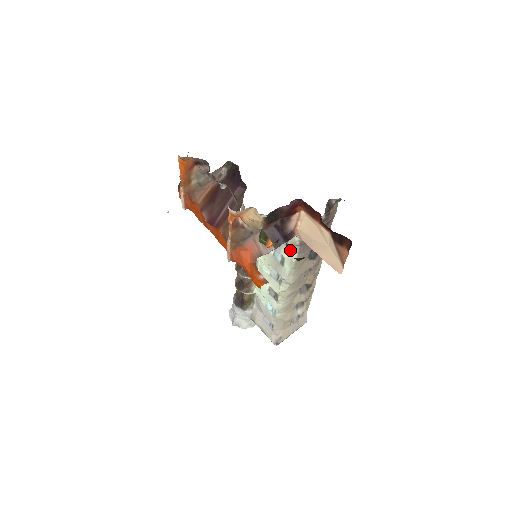
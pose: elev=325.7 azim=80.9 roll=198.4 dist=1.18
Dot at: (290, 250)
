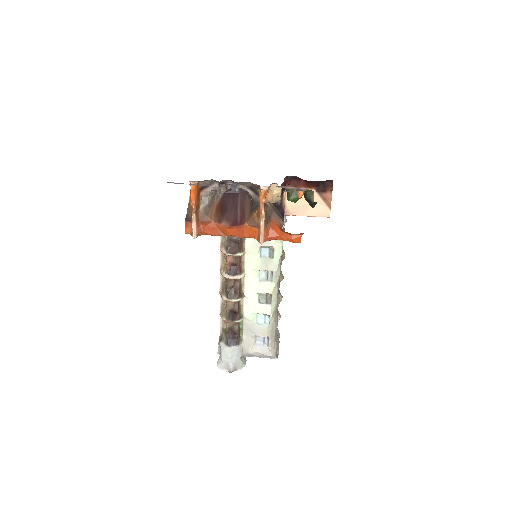
Dot at: (312, 195)
